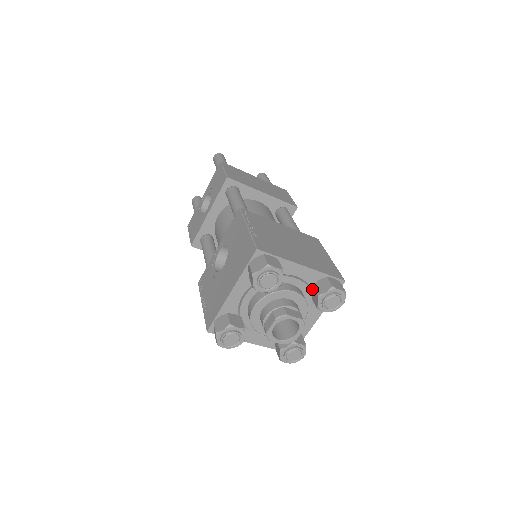
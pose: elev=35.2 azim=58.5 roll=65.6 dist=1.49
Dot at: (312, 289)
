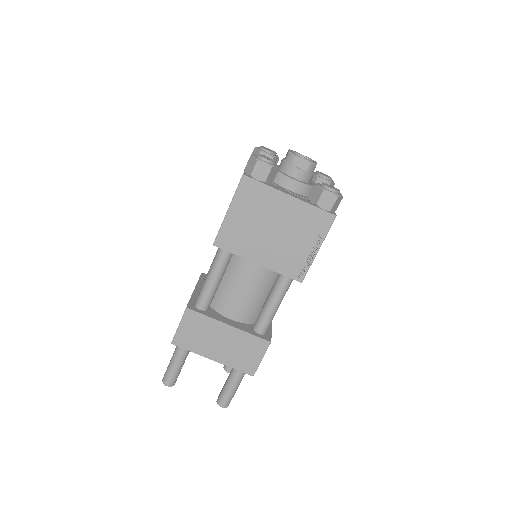
Dot at: occluded
